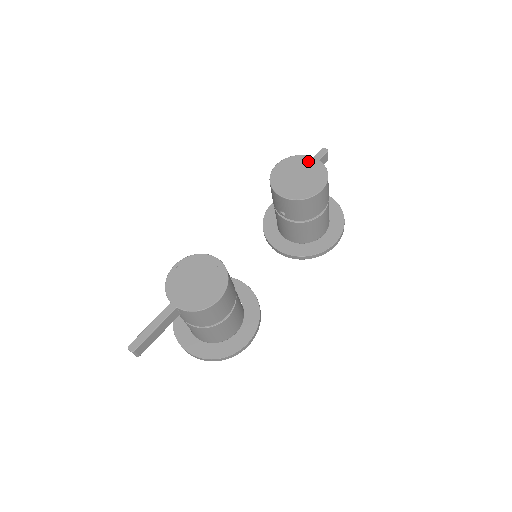
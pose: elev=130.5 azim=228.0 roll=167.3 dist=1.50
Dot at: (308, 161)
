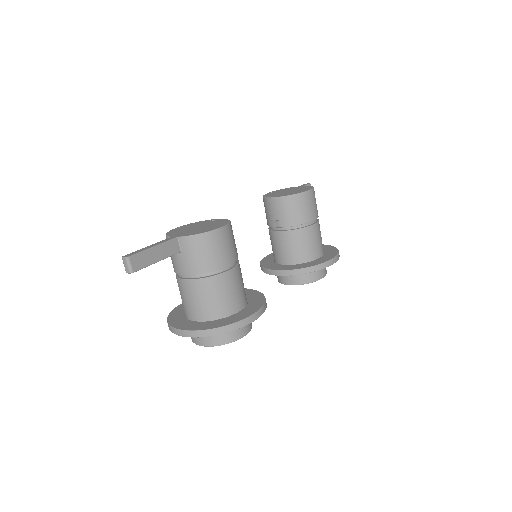
Dot at: (294, 187)
